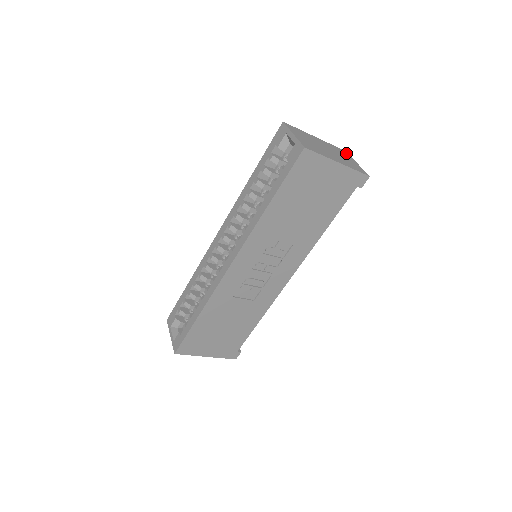
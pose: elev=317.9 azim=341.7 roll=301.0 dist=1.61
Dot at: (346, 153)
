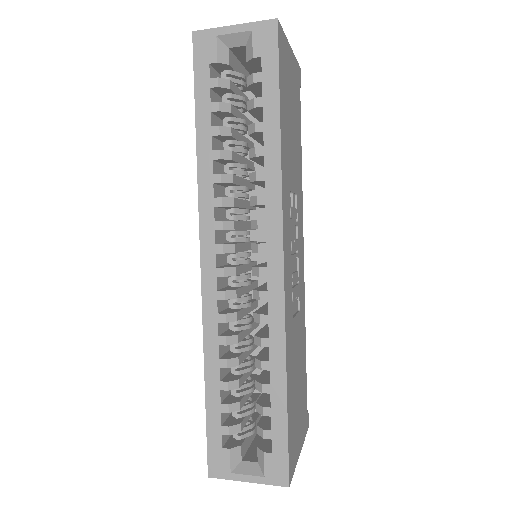
Dot at: occluded
